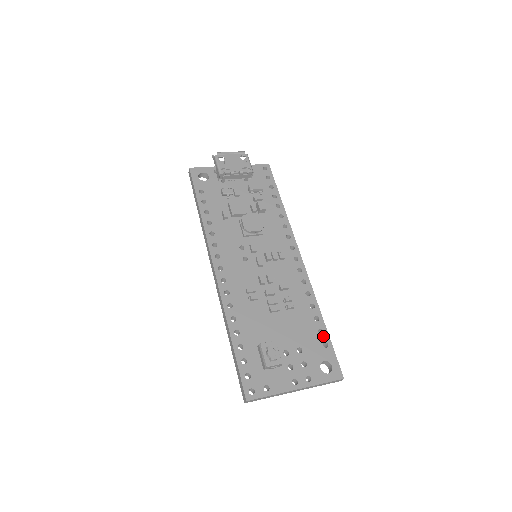
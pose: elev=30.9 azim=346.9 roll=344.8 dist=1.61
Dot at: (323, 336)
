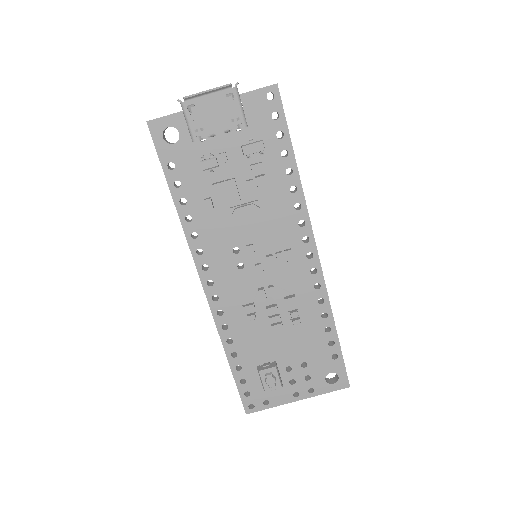
Dot at: (333, 348)
